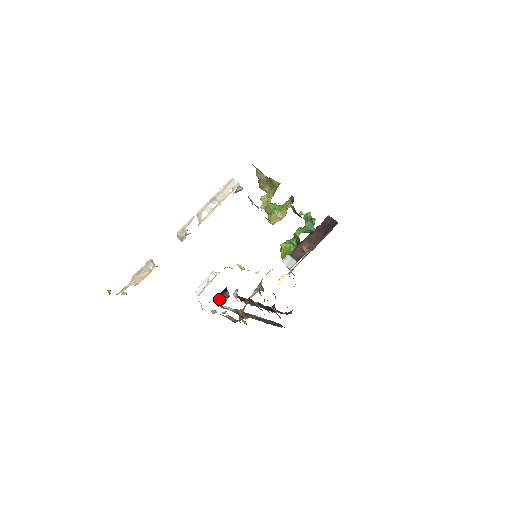
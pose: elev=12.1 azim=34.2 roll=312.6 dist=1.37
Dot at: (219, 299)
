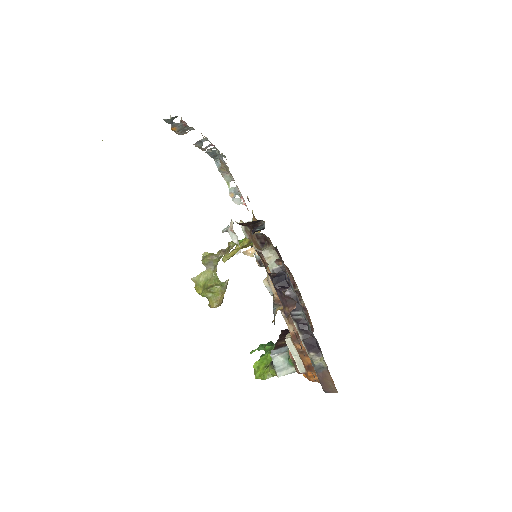
Dot at: (254, 232)
